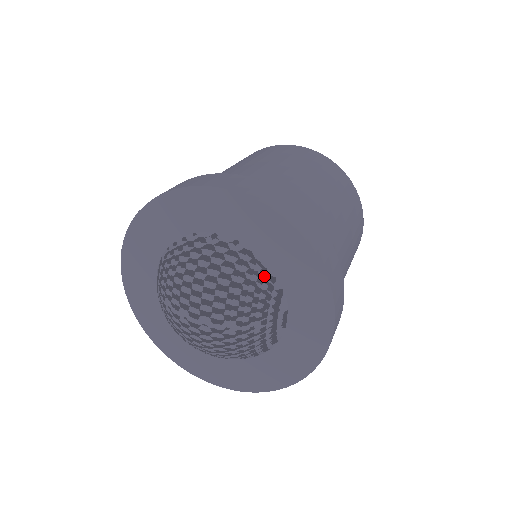
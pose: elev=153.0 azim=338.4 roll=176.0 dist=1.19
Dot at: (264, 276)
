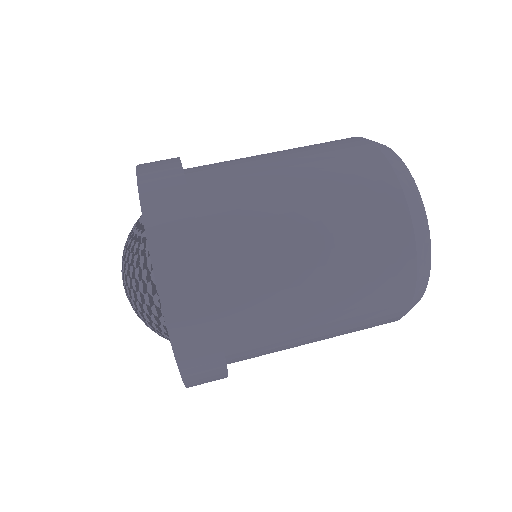
Dot at: (167, 339)
